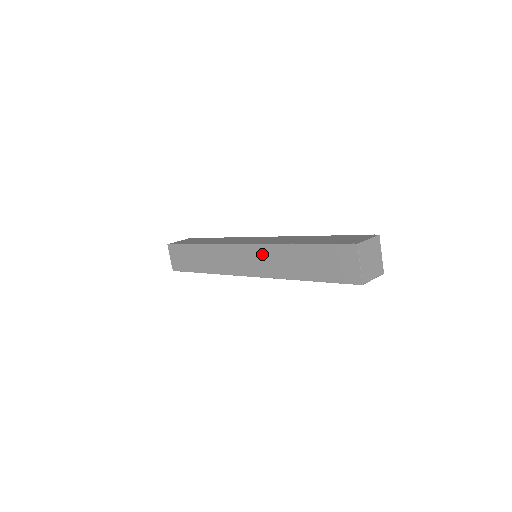
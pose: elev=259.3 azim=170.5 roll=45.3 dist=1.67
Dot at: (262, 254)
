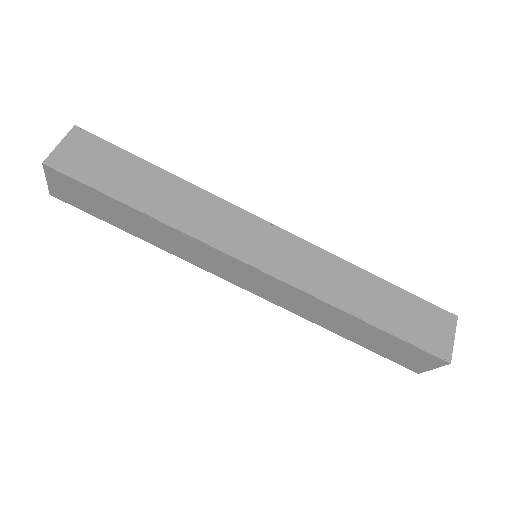
Dot at: (289, 293)
